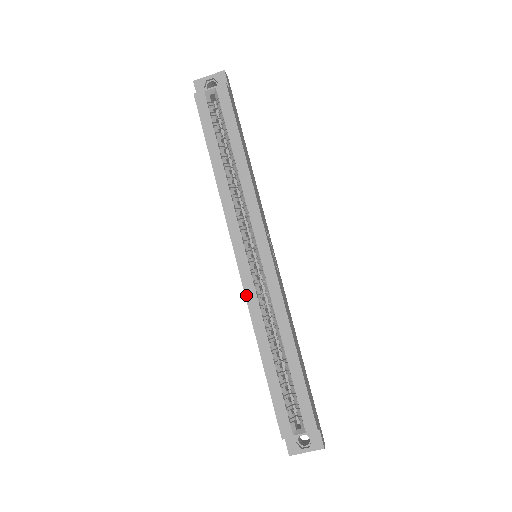
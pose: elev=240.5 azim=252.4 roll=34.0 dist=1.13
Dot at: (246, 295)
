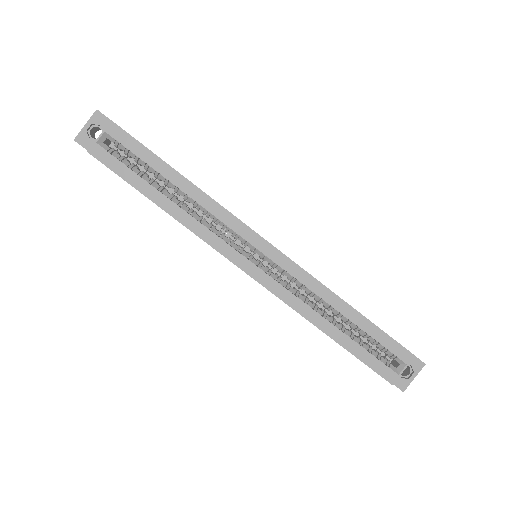
Dot at: (277, 295)
